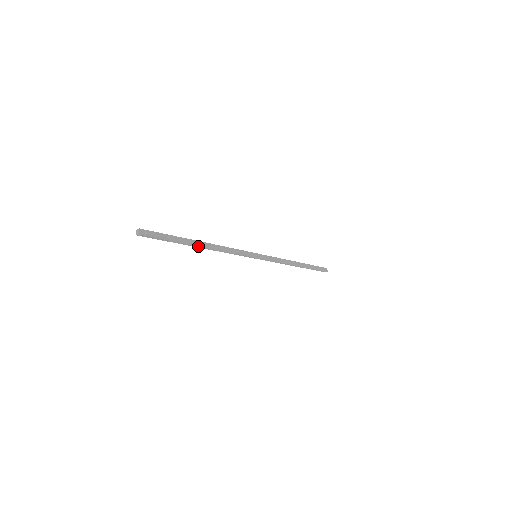
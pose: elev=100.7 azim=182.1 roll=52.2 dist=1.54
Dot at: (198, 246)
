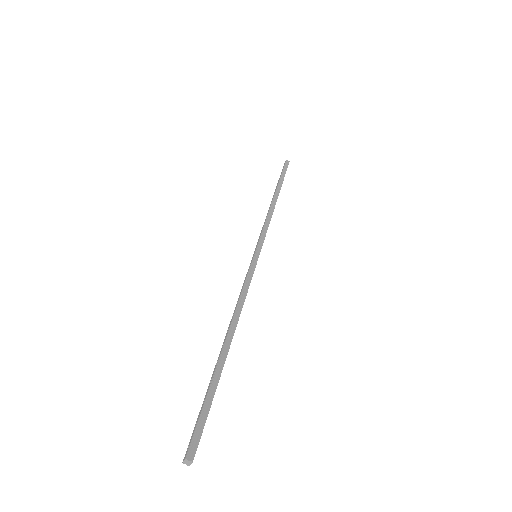
Dot at: (226, 353)
